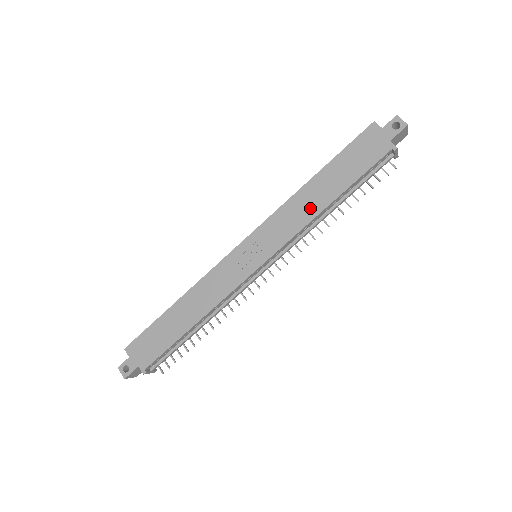
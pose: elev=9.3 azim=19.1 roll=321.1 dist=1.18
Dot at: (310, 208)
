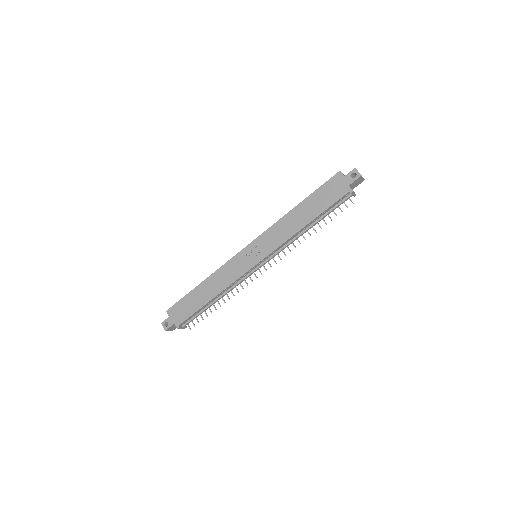
Dot at: (293, 227)
